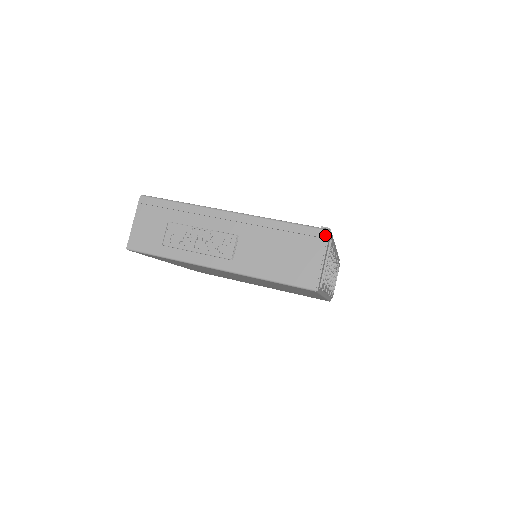
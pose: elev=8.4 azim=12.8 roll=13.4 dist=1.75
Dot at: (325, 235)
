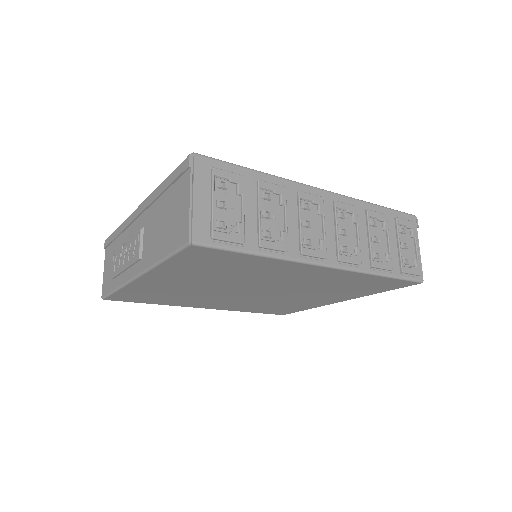
Dot at: (186, 164)
